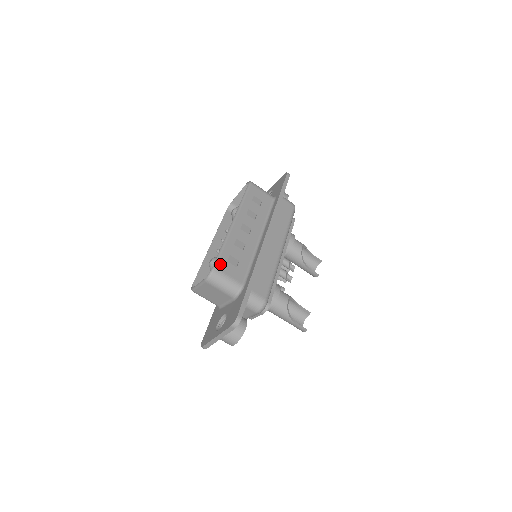
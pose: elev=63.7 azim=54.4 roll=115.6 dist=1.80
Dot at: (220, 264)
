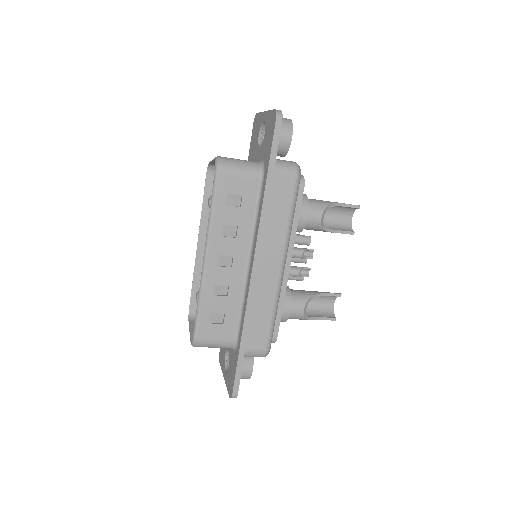
Dot at: (201, 332)
